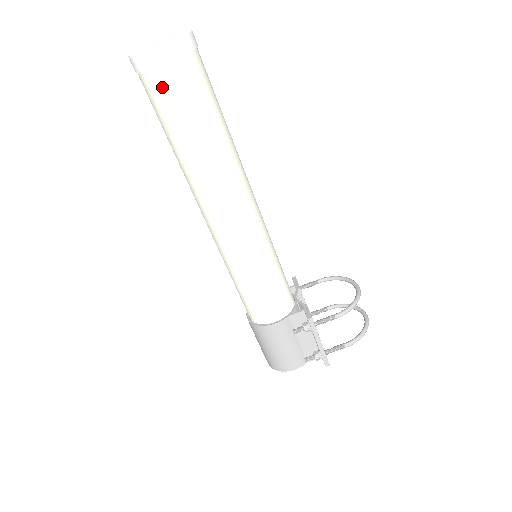
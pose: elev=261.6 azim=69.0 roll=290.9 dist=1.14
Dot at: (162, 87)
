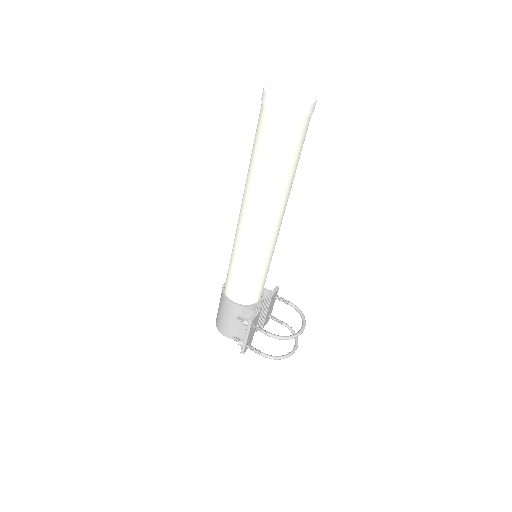
Dot at: (265, 122)
